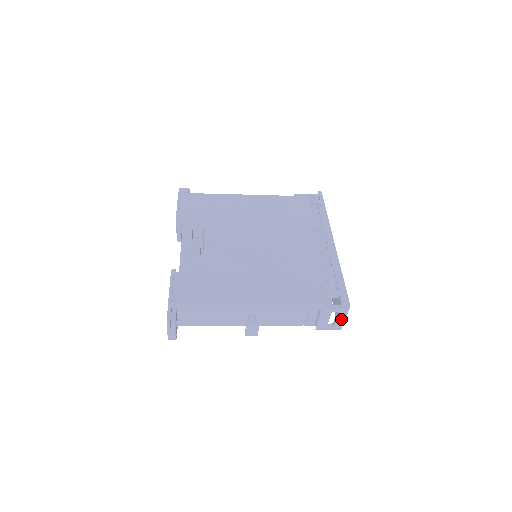
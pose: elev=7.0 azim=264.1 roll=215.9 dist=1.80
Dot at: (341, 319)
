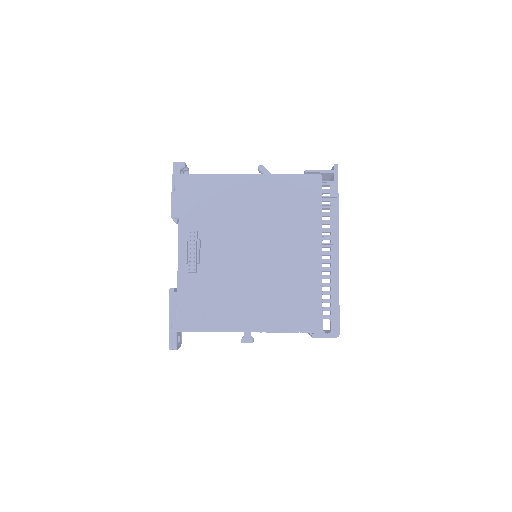
Dot at: occluded
